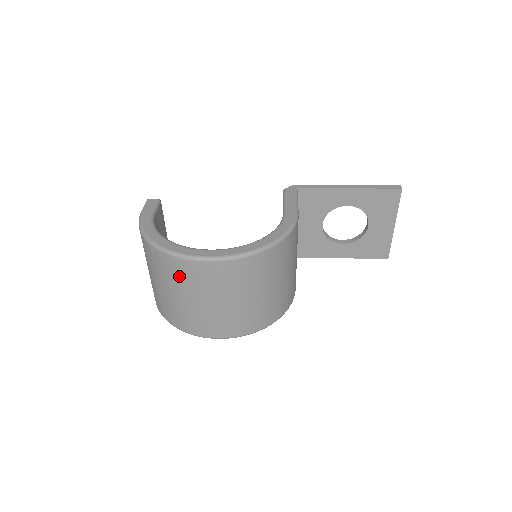
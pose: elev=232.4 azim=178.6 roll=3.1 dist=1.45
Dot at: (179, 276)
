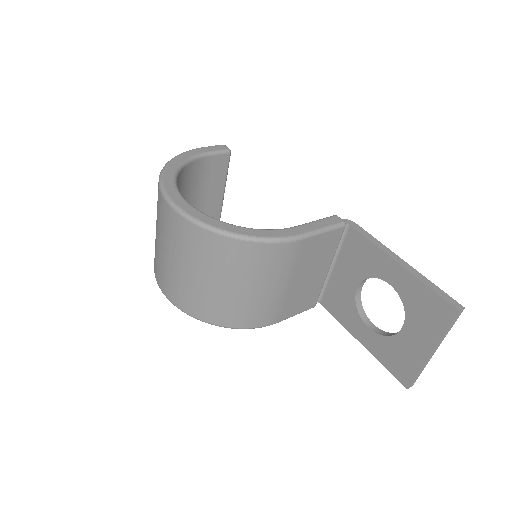
Dot at: (158, 207)
